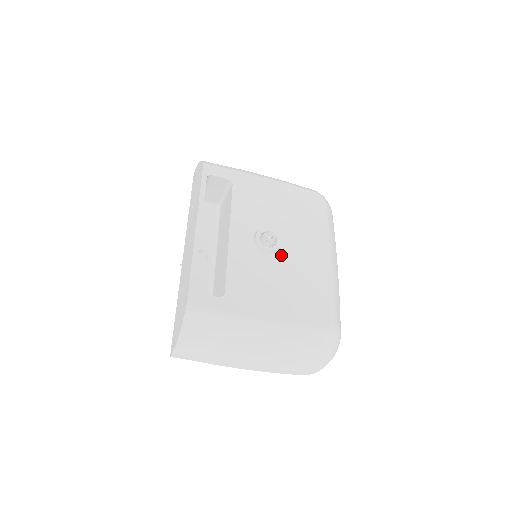
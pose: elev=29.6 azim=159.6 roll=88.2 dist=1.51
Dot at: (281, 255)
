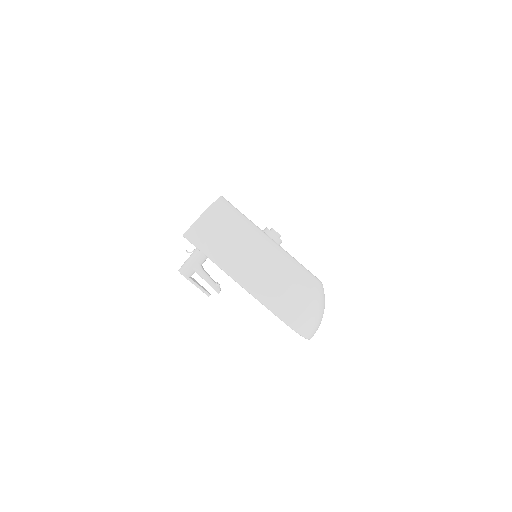
Dot at: occluded
